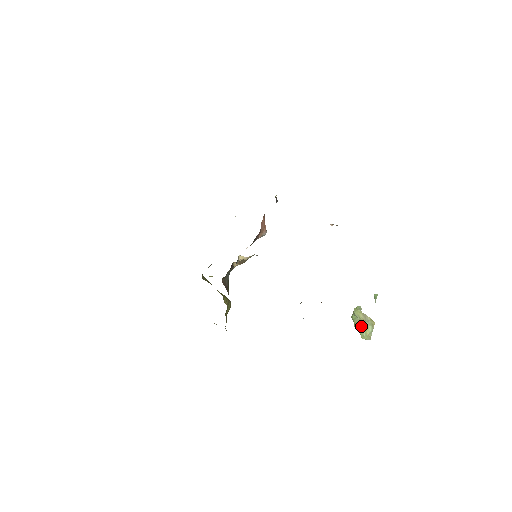
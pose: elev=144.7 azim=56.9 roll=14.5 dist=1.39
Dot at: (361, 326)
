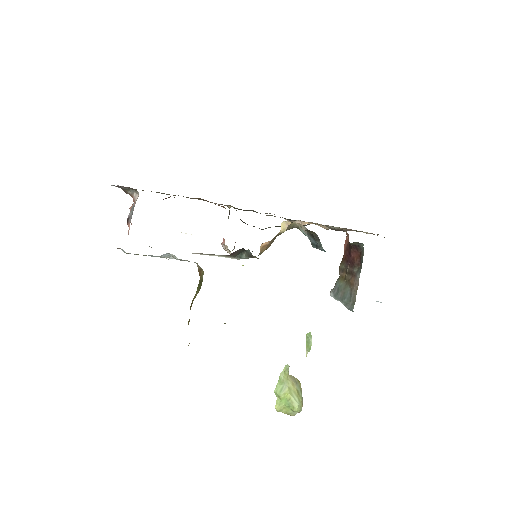
Dot at: (292, 394)
